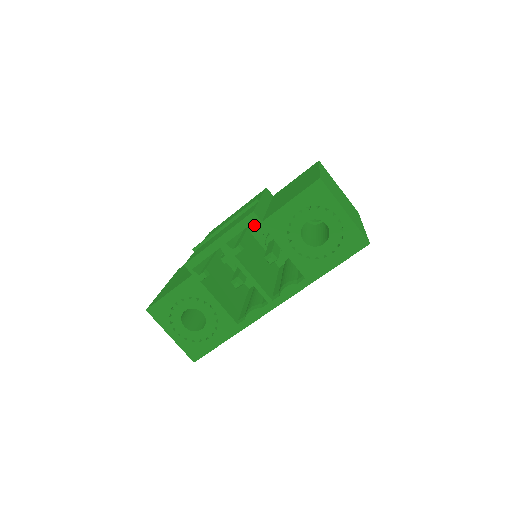
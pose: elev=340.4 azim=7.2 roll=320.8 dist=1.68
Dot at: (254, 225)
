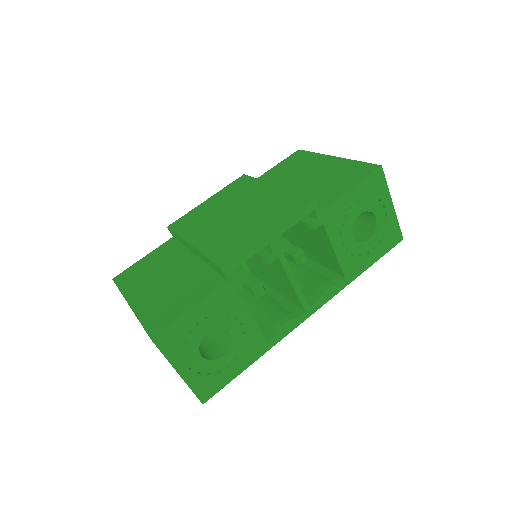
Dot at: occluded
